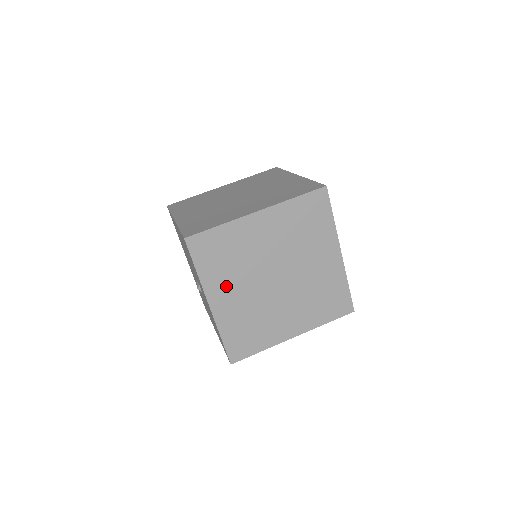
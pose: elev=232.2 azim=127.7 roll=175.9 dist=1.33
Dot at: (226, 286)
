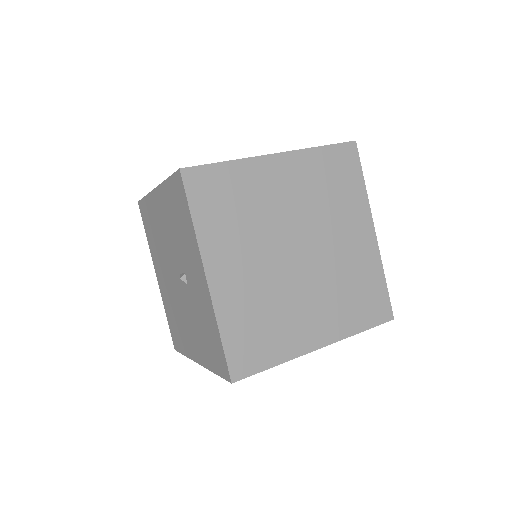
Dot at: (232, 251)
